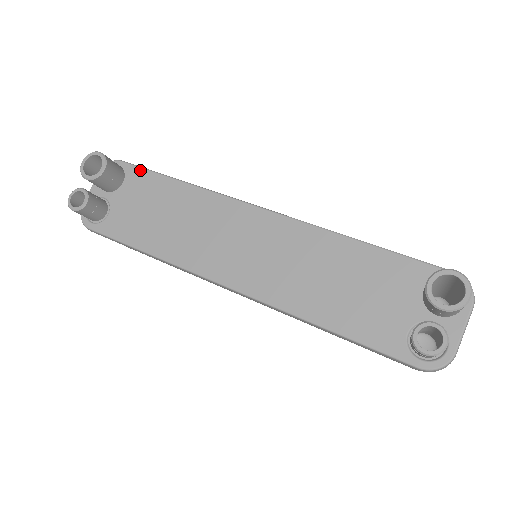
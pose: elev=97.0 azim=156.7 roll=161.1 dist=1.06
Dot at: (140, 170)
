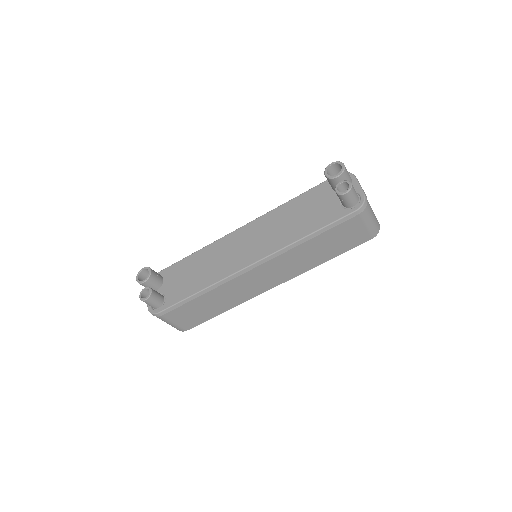
Dot at: (169, 268)
